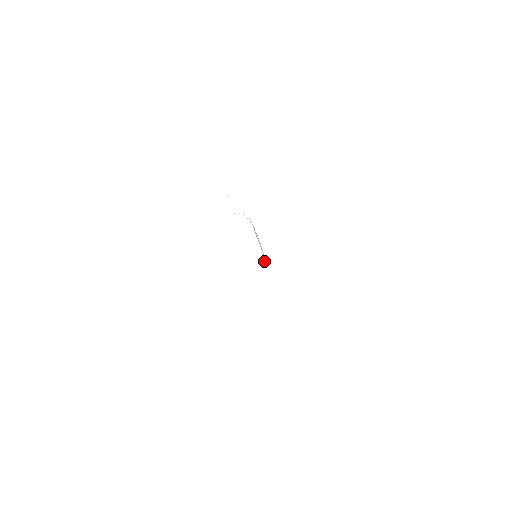
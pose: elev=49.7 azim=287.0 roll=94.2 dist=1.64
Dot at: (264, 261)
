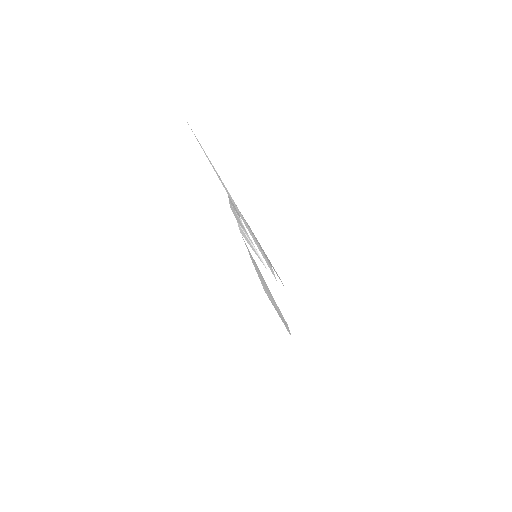
Dot at: (261, 265)
